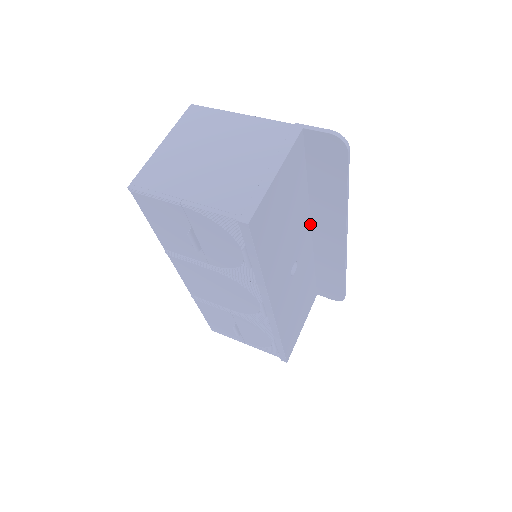
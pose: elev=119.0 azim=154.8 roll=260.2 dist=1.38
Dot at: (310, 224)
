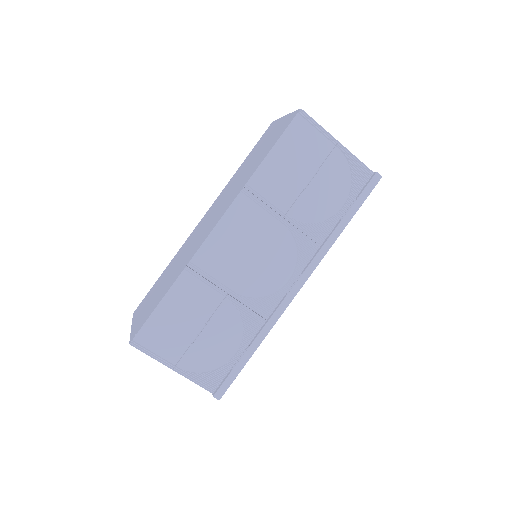
Dot at: occluded
